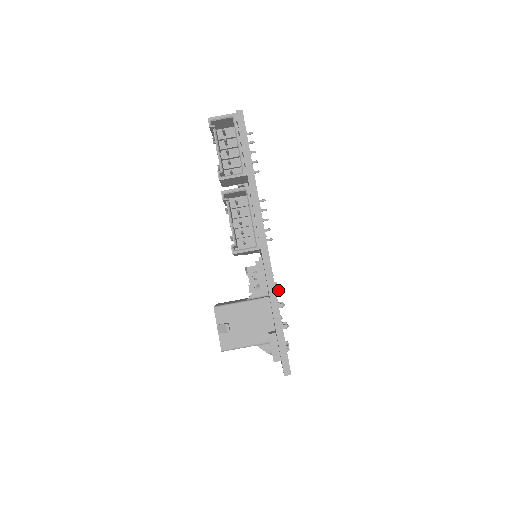
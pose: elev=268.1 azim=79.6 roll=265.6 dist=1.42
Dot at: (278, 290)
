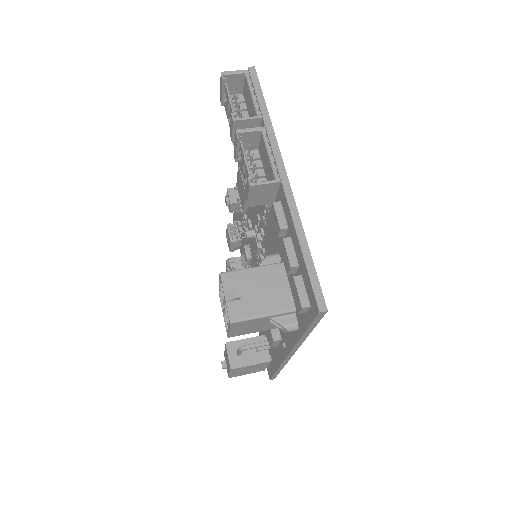
Dot at: occluded
